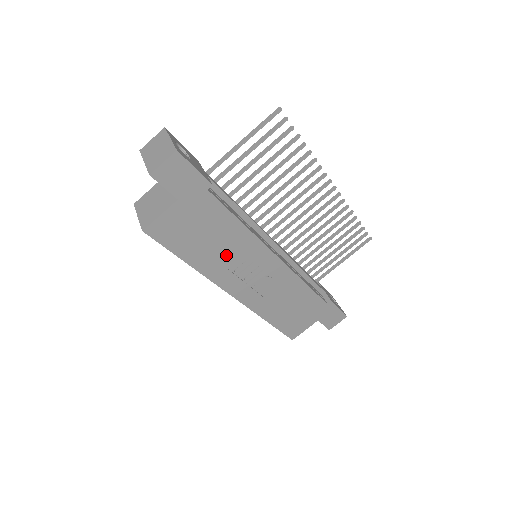
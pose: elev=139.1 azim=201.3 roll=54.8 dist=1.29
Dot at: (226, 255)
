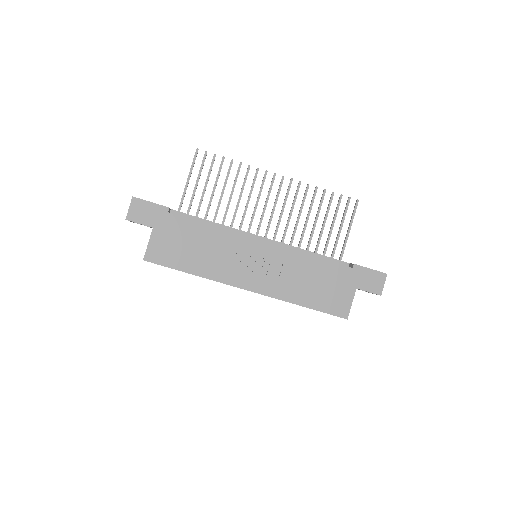
Dot at: (216, 255)
